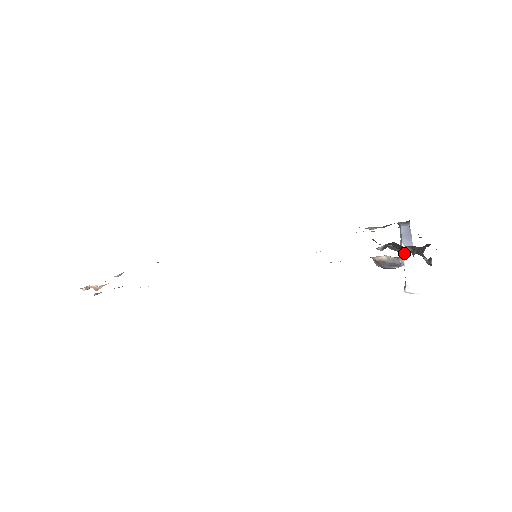
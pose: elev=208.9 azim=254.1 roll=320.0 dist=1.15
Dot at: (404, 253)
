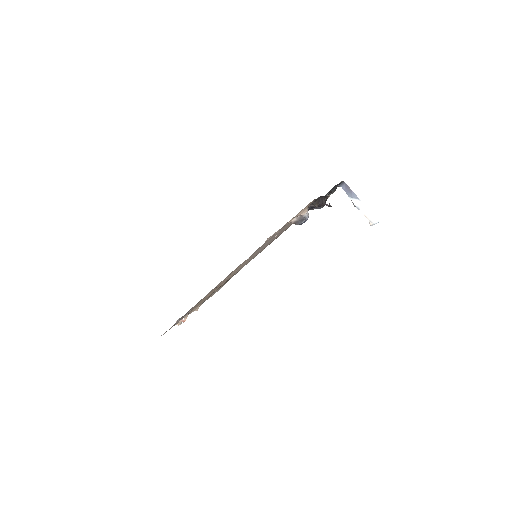
Dot at: (354, 202)
